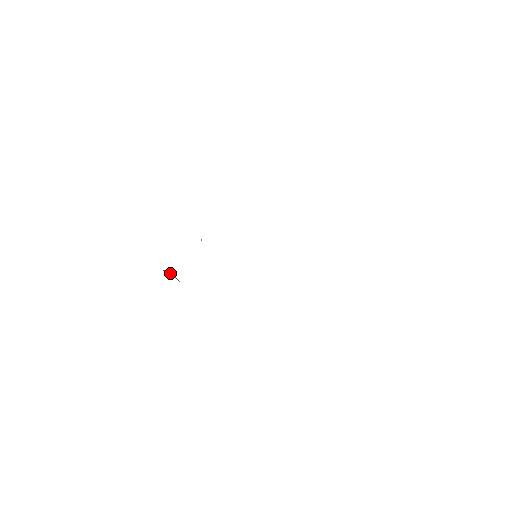
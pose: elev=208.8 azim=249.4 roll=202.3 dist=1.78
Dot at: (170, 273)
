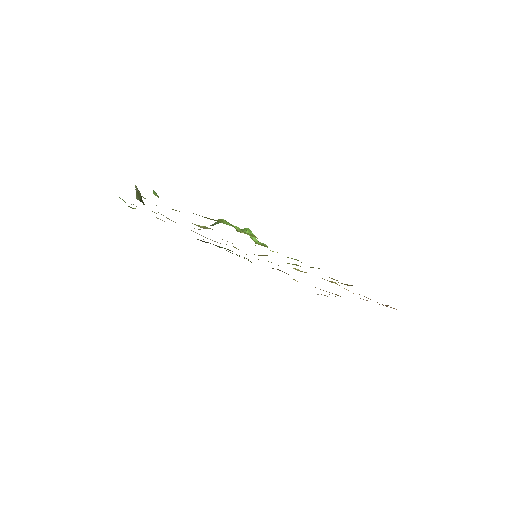
Dot at: occluded
